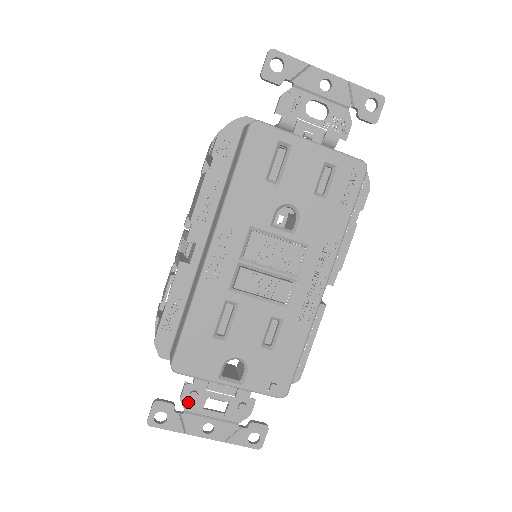
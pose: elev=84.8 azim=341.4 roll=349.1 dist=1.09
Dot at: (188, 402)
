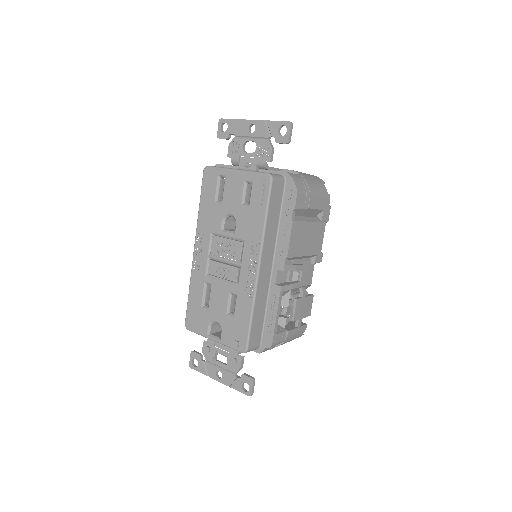
Dot at: (206, 354)
